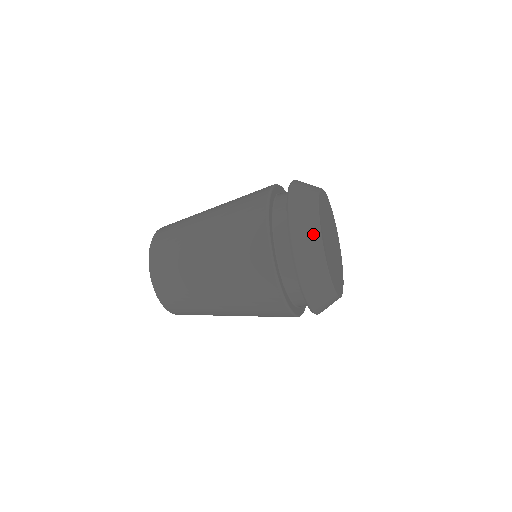
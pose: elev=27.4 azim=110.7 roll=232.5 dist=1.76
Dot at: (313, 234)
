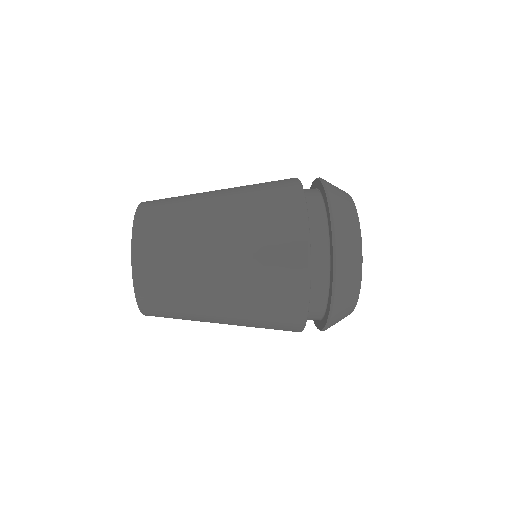
Dot at: (355, 242)
